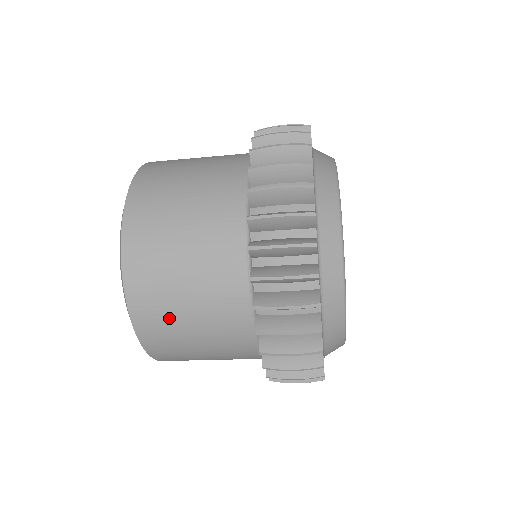
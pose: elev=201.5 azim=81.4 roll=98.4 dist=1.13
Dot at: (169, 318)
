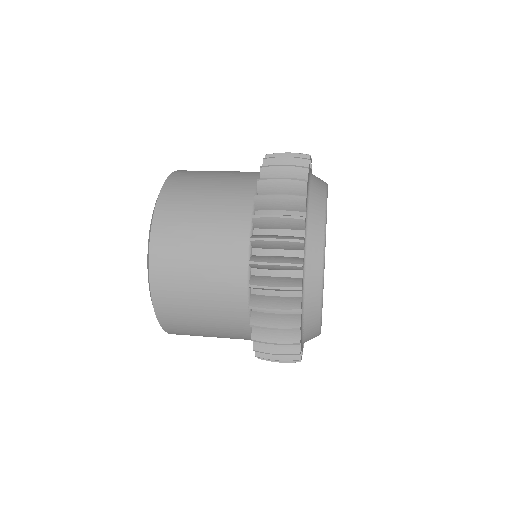
Dot at: (189, 327)
